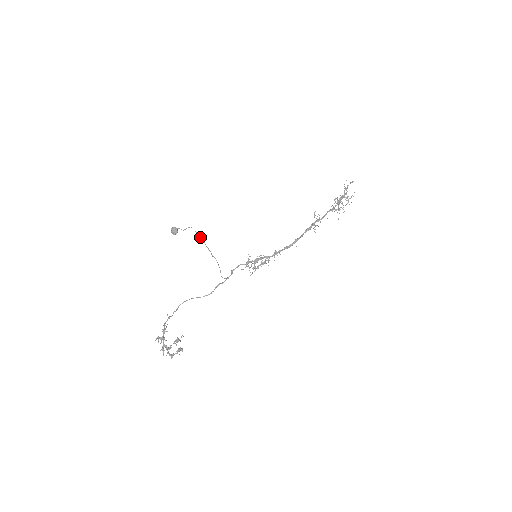
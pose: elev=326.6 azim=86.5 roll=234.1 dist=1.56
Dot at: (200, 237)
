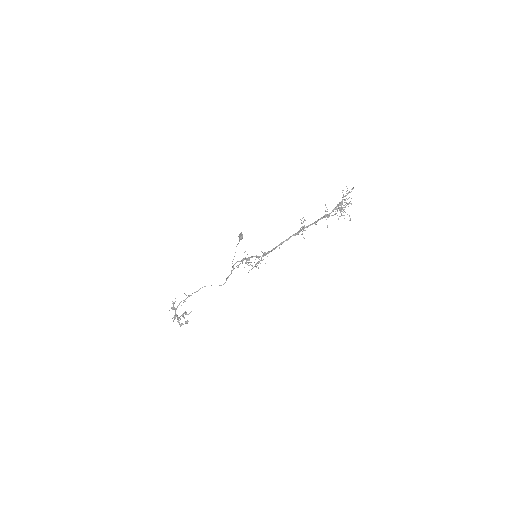
Dot at: (239, 240)
